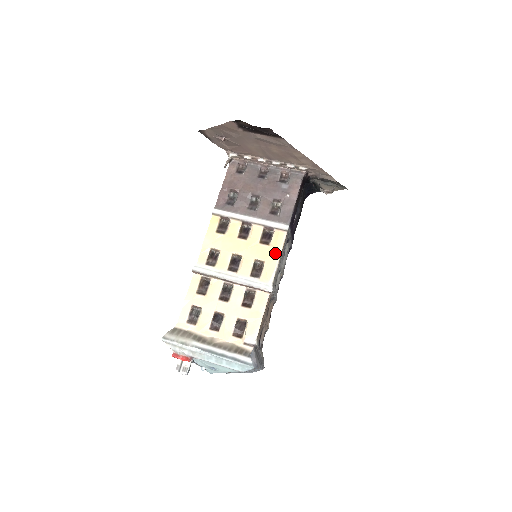
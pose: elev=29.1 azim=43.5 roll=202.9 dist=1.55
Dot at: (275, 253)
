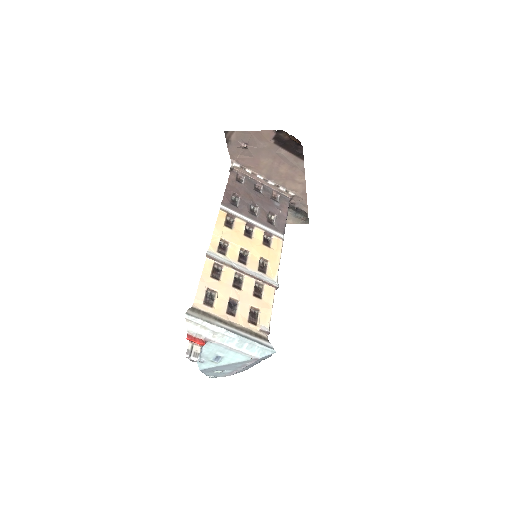
Dot at: (276, 255)
